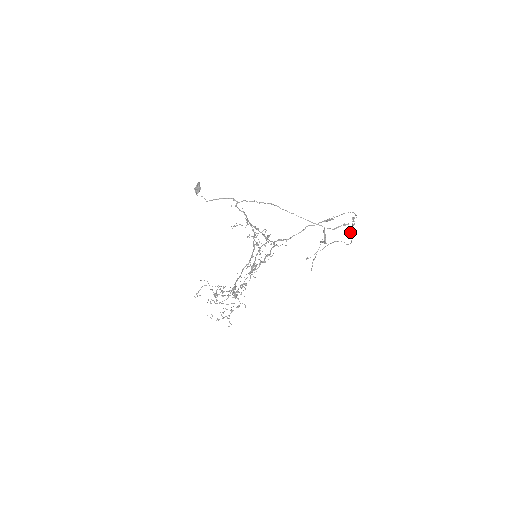
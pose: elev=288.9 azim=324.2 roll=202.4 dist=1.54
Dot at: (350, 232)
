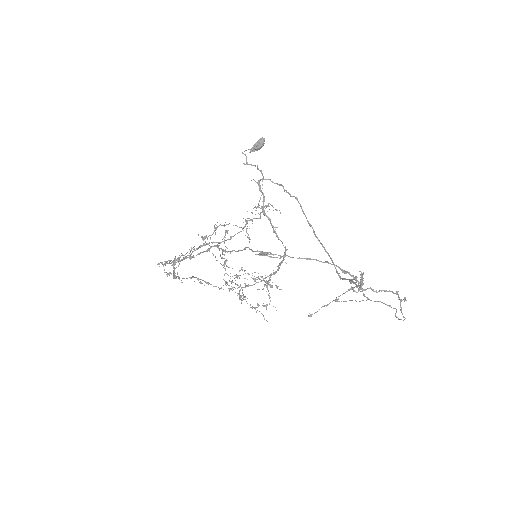
Dot at: (400, 301)
